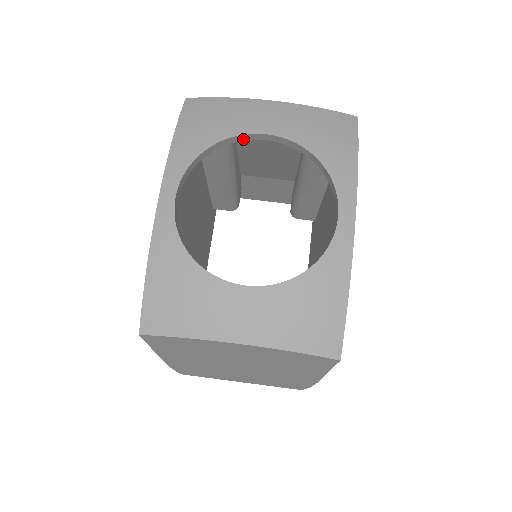
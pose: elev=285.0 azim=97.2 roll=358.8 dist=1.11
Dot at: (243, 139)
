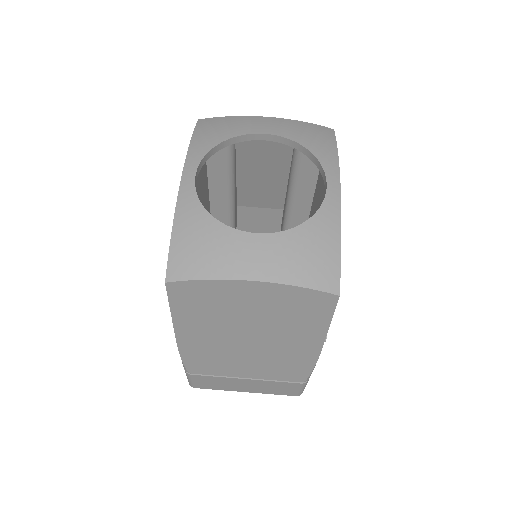
Dot at: (247, 139)
